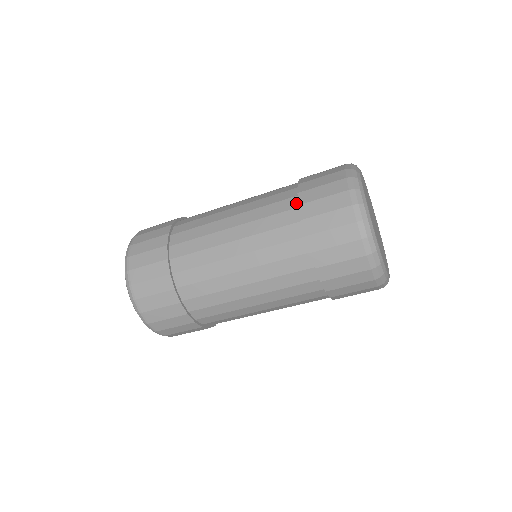
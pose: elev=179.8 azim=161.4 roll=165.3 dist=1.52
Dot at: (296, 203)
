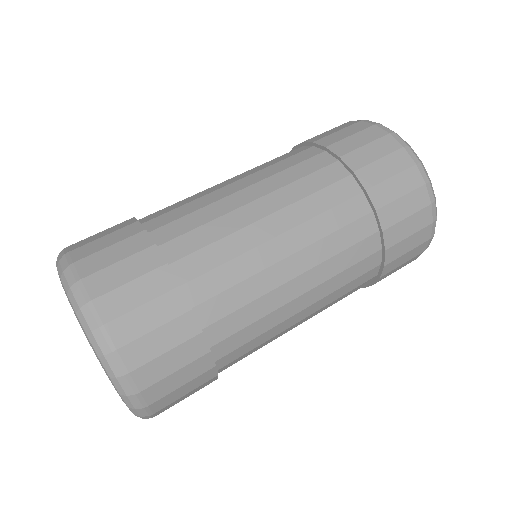
Dot at: (356, 186)
